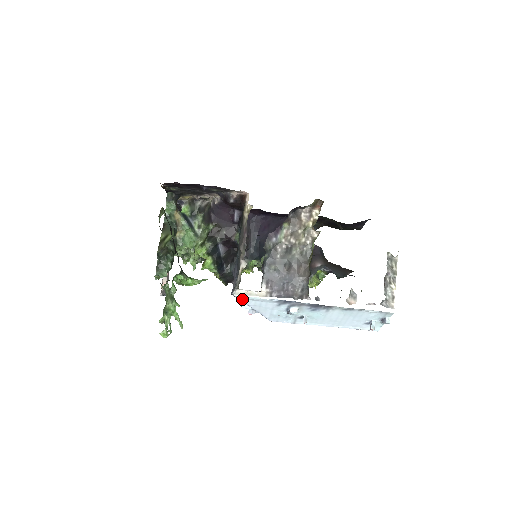
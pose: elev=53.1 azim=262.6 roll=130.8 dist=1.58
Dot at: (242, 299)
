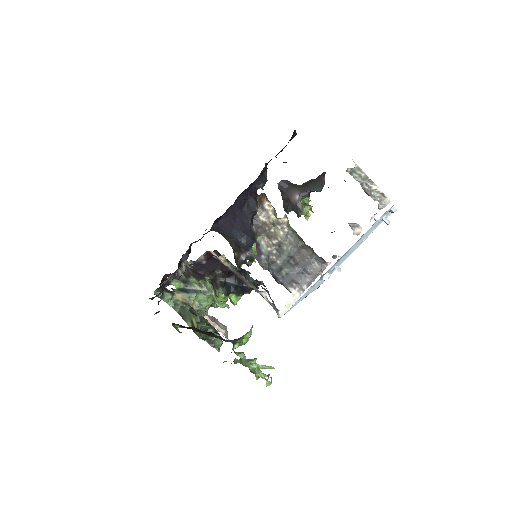
Dot at: (288, 311)
